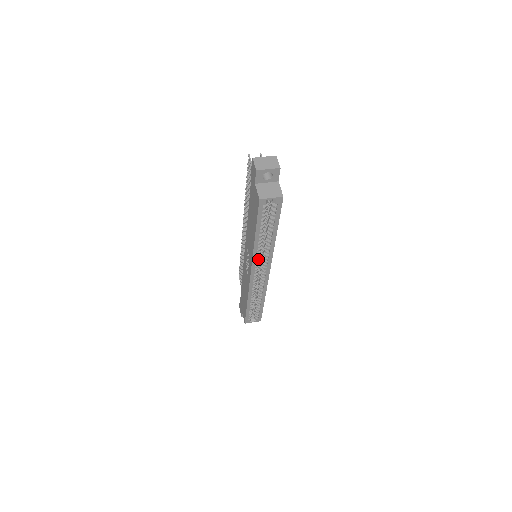
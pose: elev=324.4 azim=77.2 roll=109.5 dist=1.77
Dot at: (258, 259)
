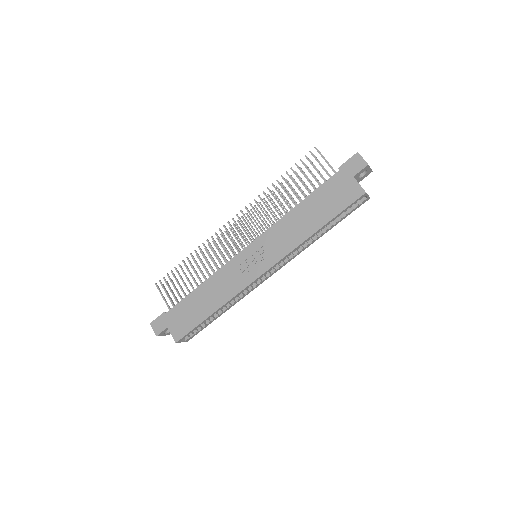
Dot at: occluded
